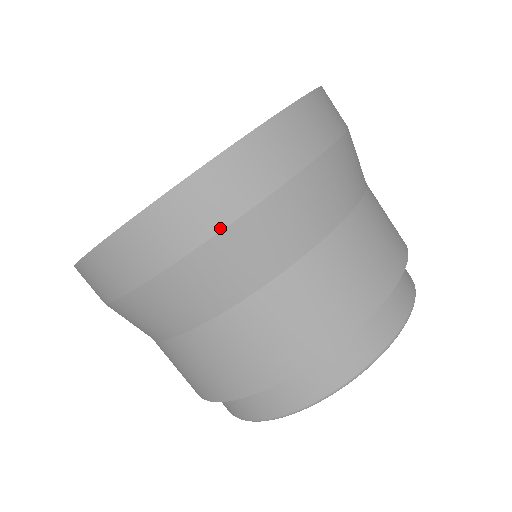
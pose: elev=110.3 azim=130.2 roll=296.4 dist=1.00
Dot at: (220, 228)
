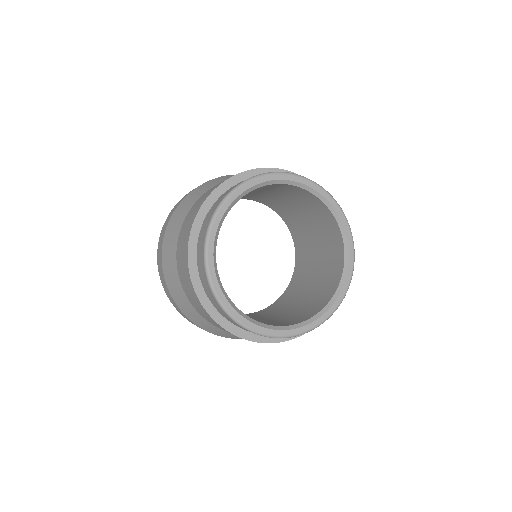
Dot at: occluded
